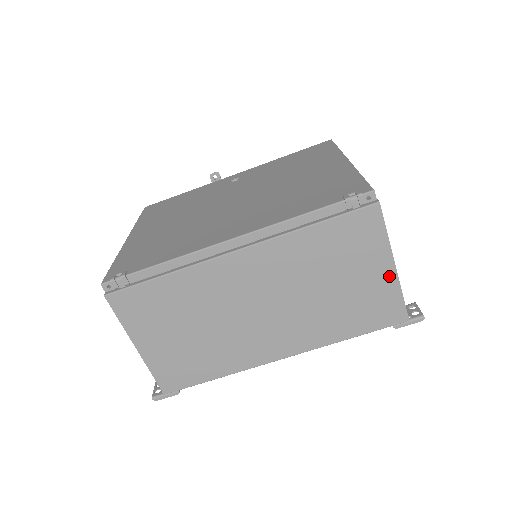
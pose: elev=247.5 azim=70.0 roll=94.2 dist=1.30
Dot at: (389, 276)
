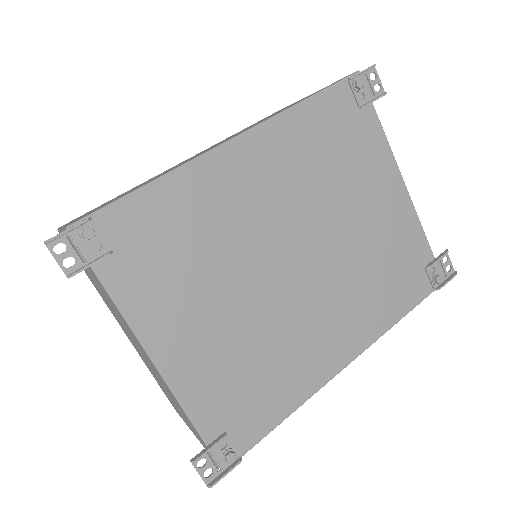
Dot at: occluded
